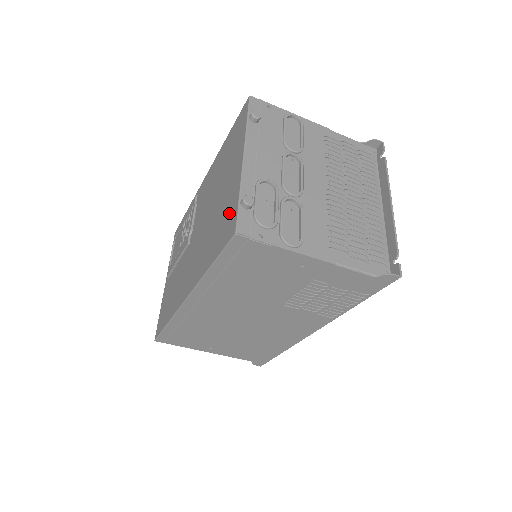
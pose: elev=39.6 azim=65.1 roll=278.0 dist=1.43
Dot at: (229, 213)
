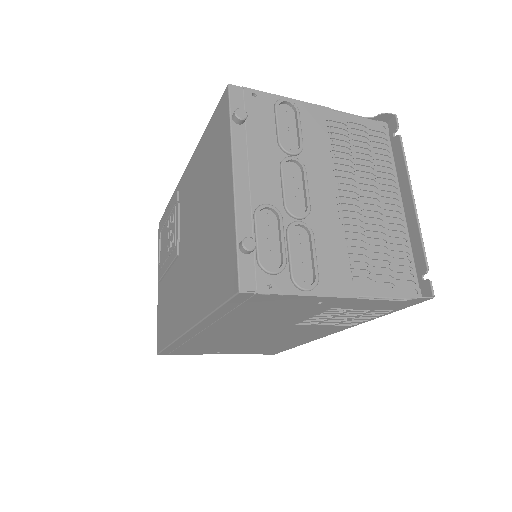
Dot at: (226, 254)
